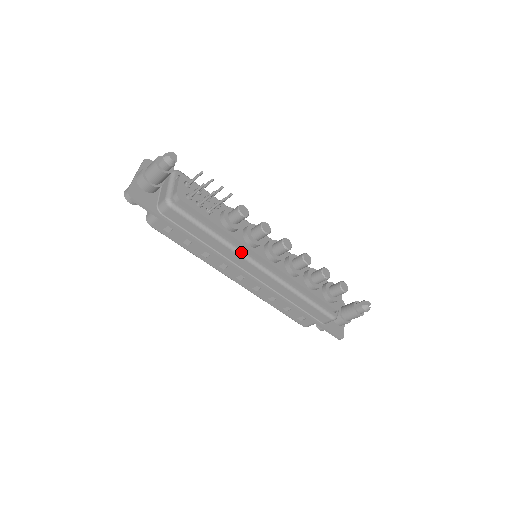
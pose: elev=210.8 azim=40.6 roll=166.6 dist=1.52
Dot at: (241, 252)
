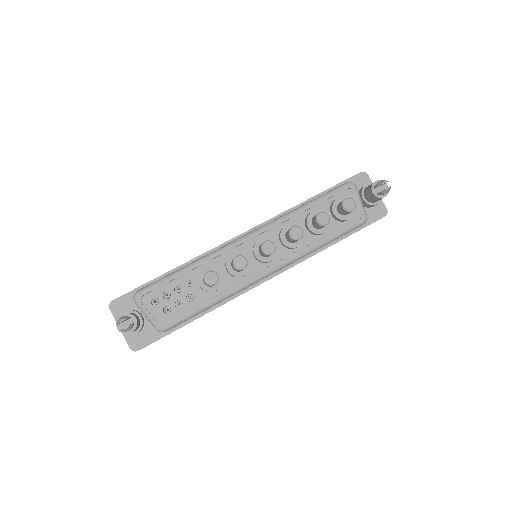
Dot at: (243, 287)
